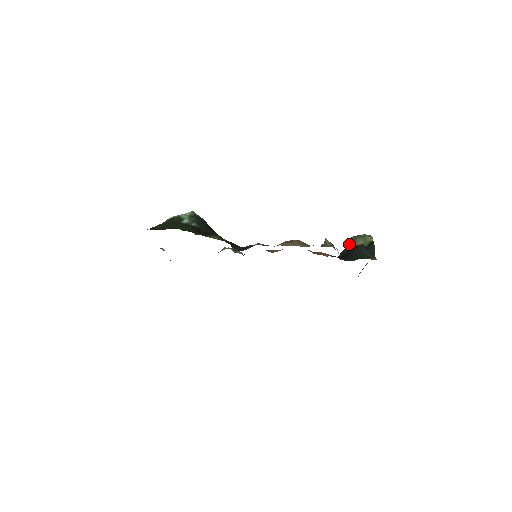
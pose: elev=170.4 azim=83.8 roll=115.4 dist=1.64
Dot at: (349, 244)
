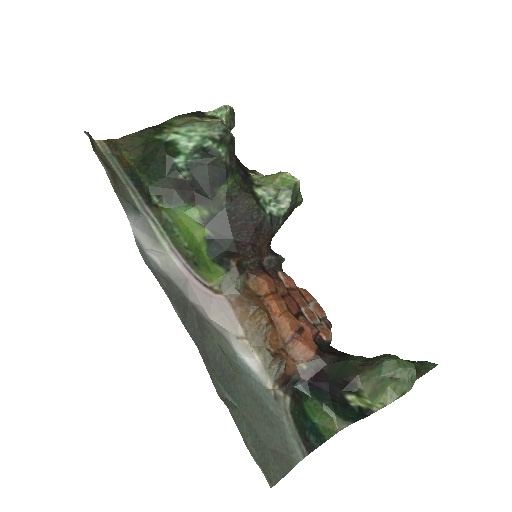
Dot at: (362, 367)
